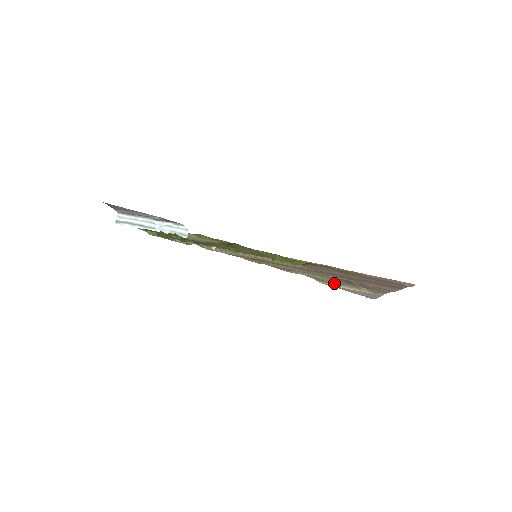
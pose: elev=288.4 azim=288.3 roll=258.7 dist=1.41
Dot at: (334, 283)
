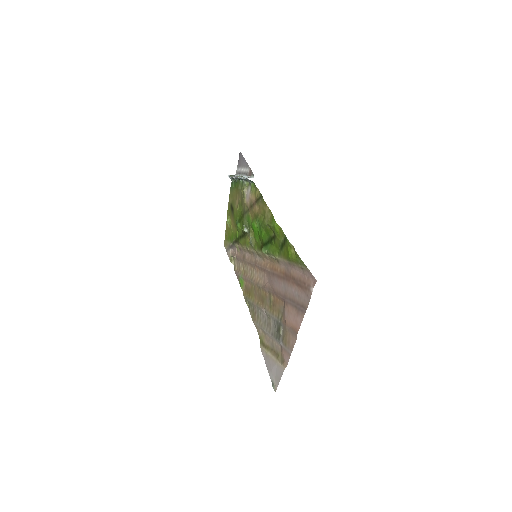
Dot at: (268, 348)
